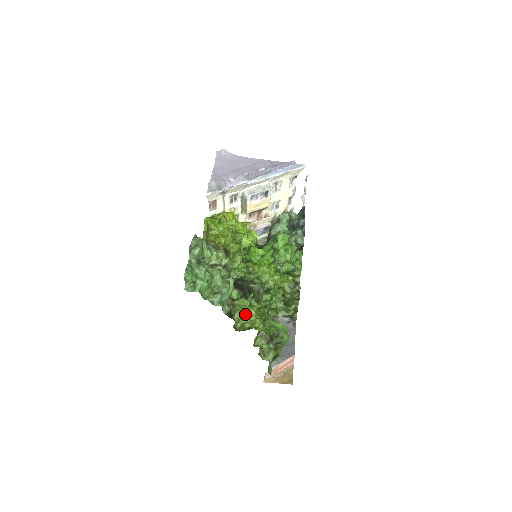
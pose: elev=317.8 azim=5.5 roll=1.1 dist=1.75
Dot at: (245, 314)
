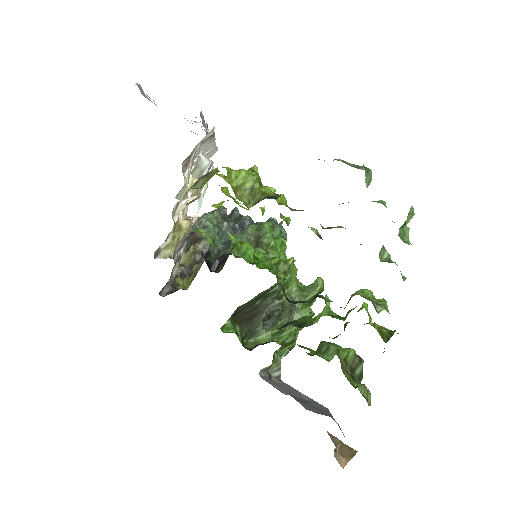
Dot at: occluded
